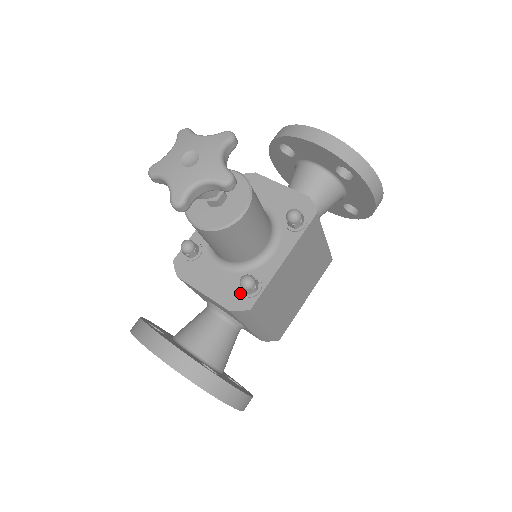
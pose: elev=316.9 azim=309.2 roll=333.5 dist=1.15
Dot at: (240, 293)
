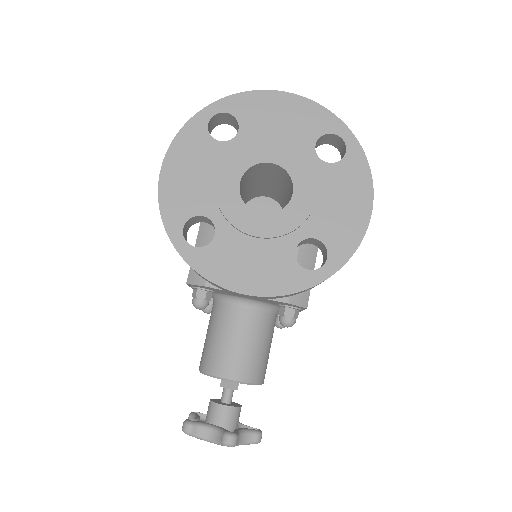
Dot at: occluded
